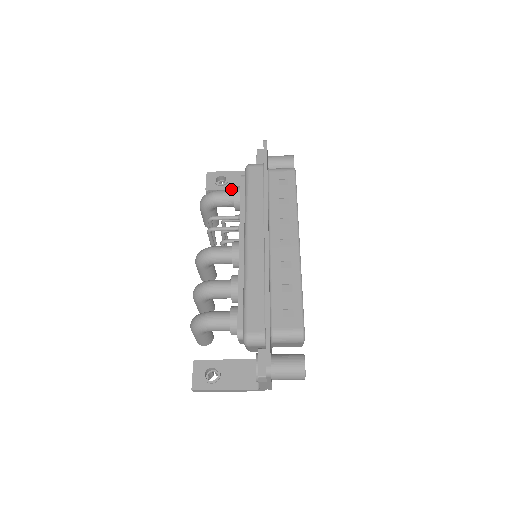
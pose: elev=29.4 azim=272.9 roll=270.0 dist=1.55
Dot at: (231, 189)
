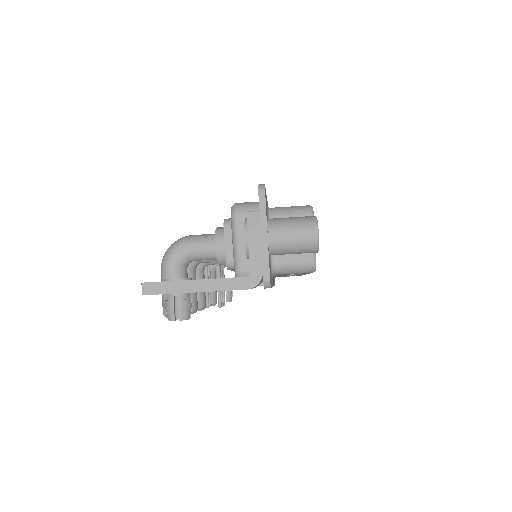
Dot at: occluded
